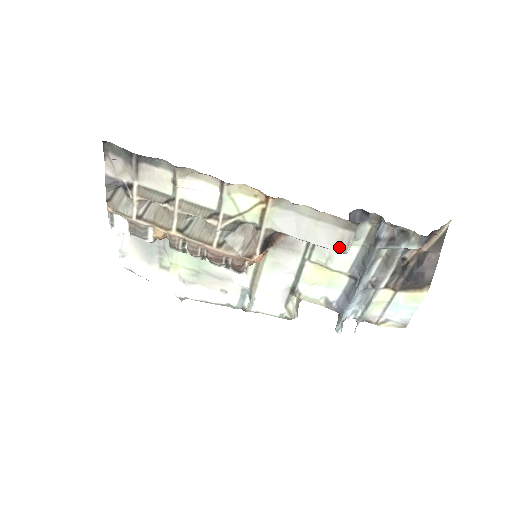
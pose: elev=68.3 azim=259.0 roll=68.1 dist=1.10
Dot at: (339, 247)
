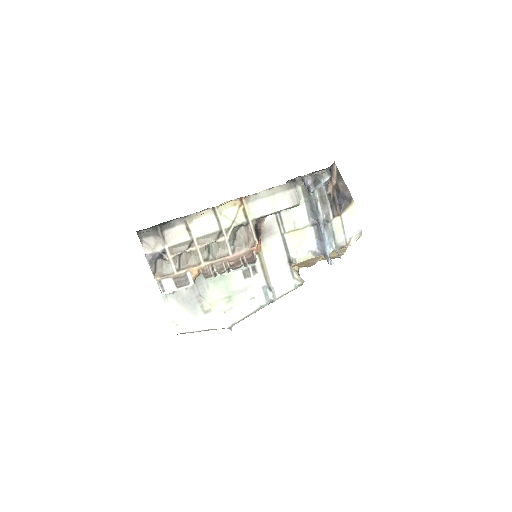
Dot at: (294, 202)
